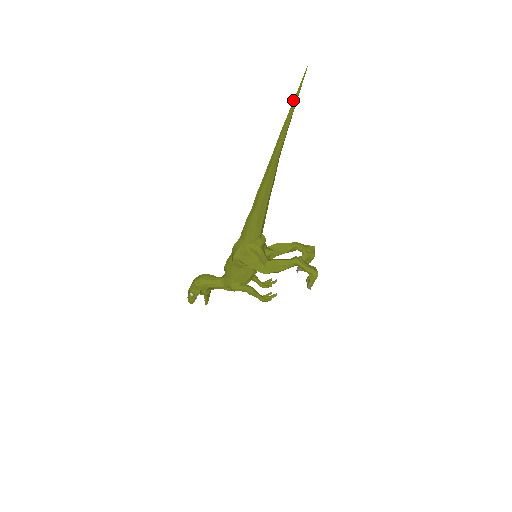
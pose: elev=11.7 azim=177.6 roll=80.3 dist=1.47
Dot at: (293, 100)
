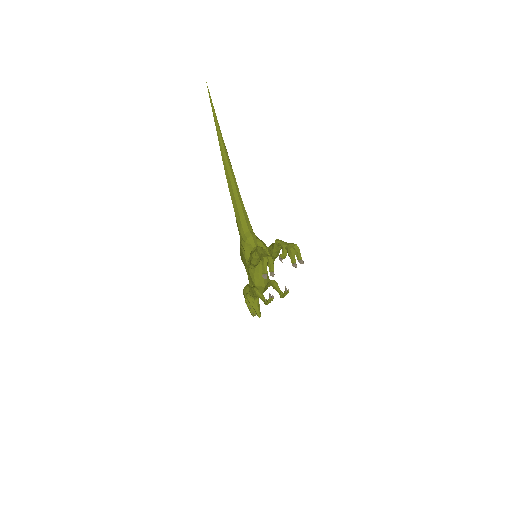
Dot at: (213, 109)
